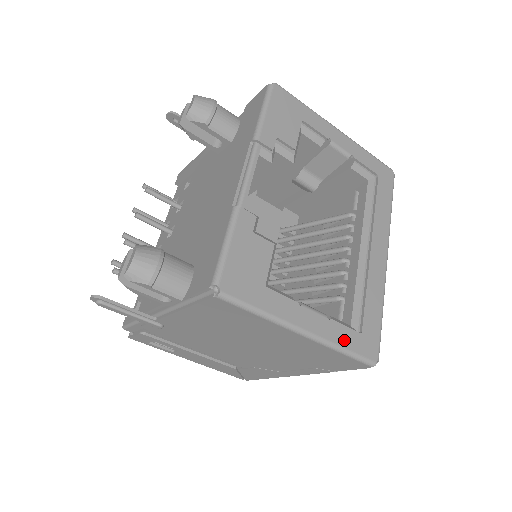
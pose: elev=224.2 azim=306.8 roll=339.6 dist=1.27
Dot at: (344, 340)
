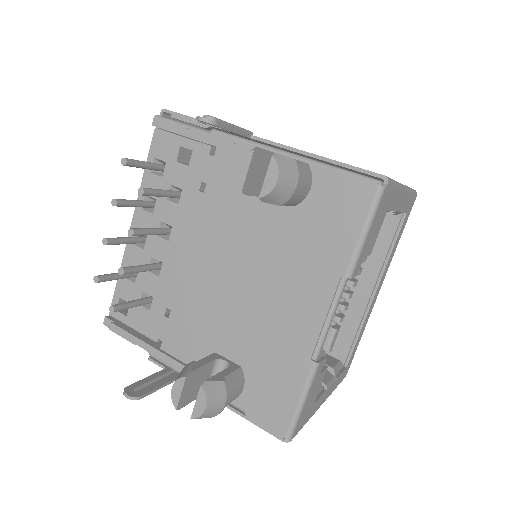
Dot at: (338, 383)
